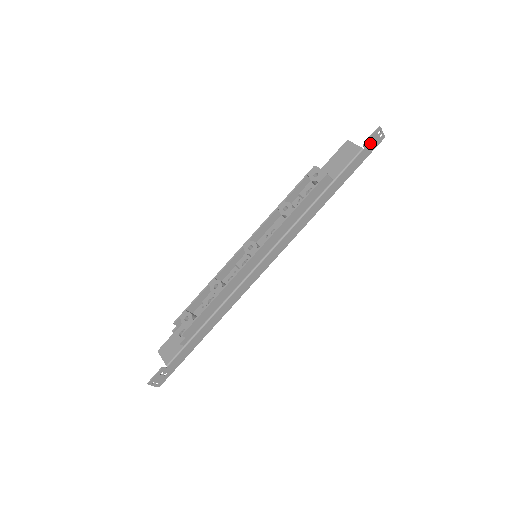
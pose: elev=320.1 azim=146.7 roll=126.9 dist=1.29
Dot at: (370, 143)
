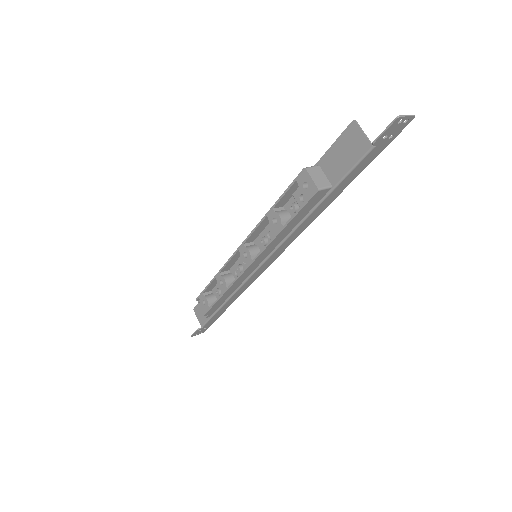
Dot at: (386, 135)
